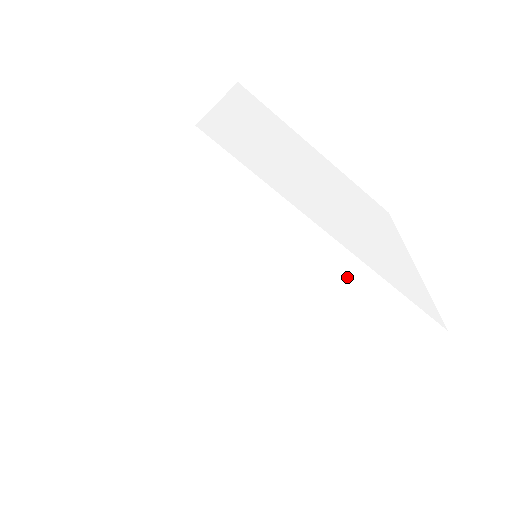
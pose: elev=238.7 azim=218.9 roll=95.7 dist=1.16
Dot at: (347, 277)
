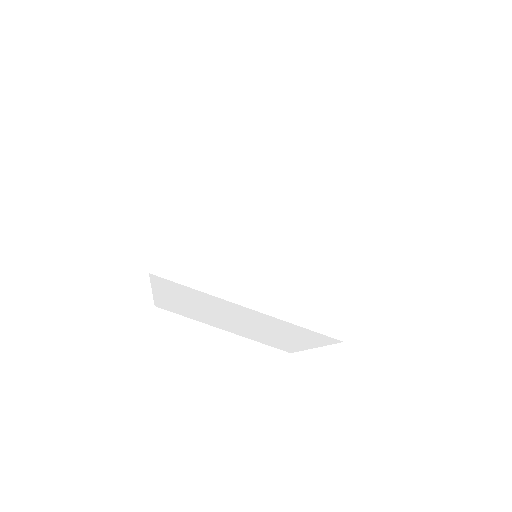
Dot at: (314, 180)
